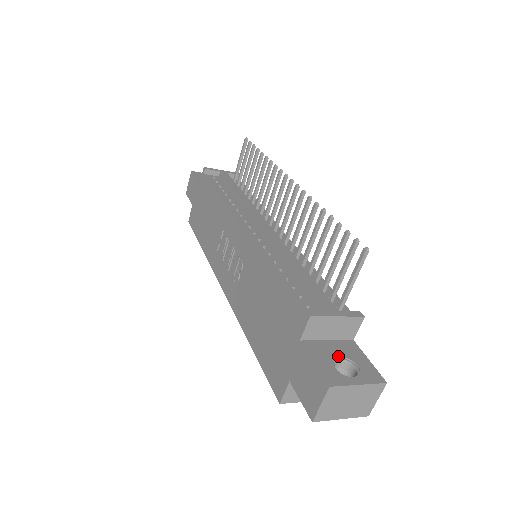
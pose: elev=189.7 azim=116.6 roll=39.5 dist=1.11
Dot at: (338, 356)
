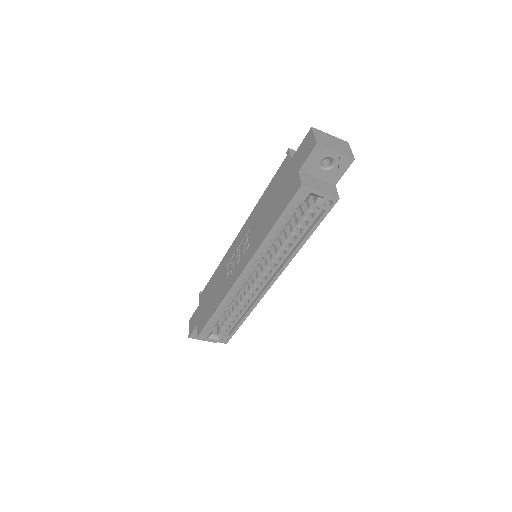
Dot at: occluded
